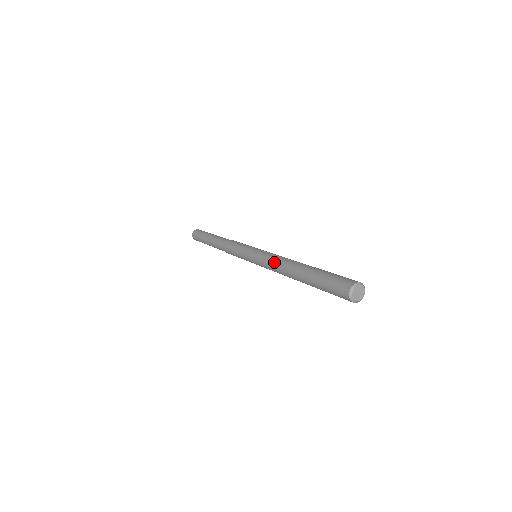
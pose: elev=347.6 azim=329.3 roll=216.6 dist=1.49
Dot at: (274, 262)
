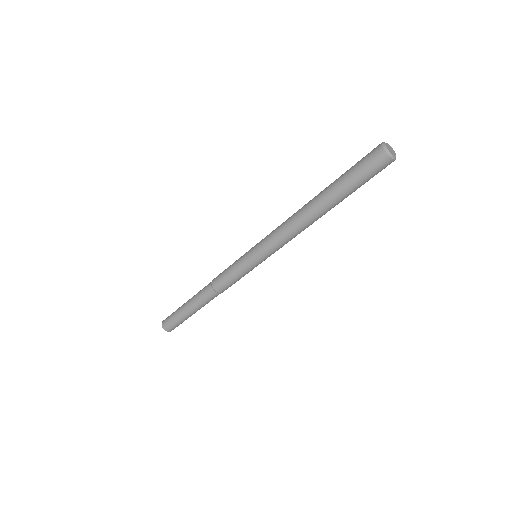
Dot at: (284, 227)
